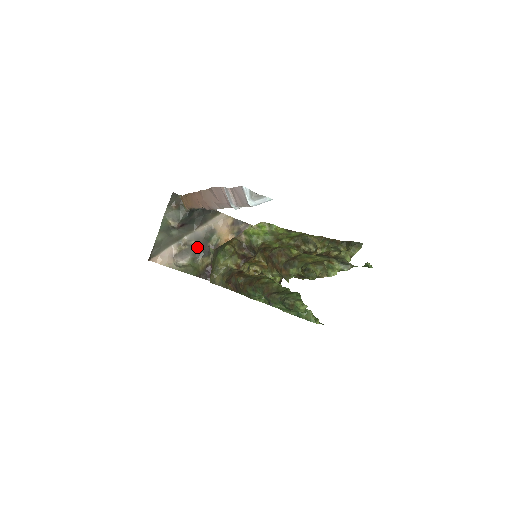
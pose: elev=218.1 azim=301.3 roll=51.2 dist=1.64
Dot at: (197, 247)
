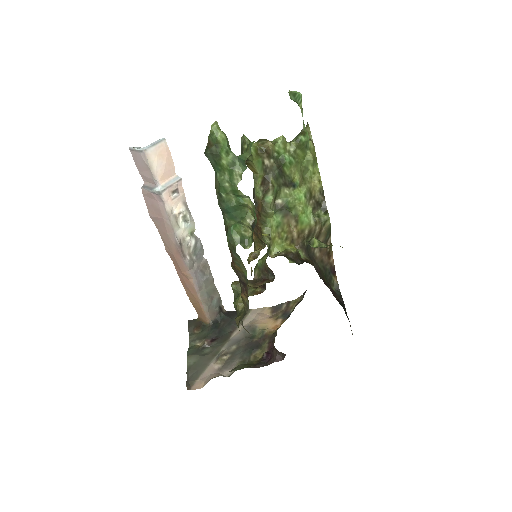
Dot at: (242, 350)
